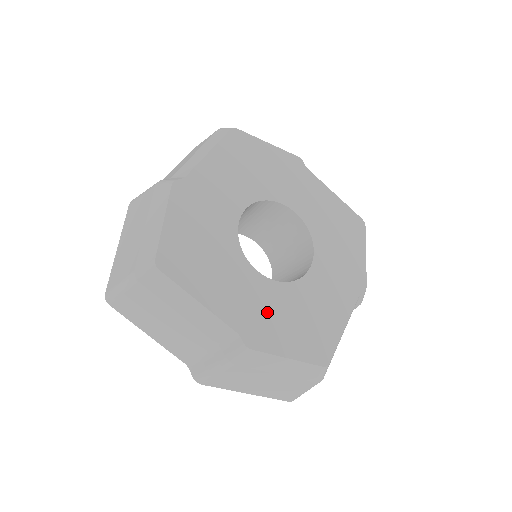
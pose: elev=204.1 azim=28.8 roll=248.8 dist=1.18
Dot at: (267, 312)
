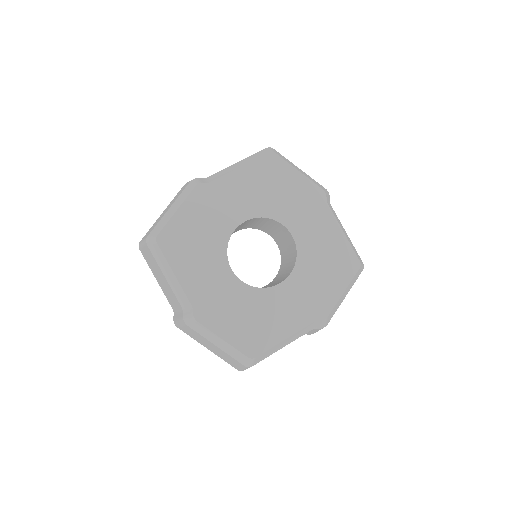
Dot at: (223, 301)
